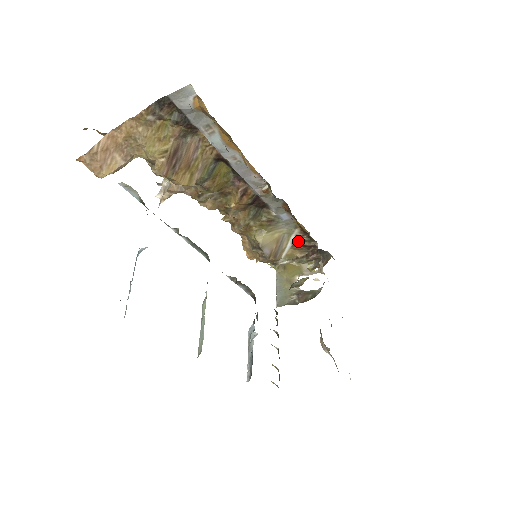
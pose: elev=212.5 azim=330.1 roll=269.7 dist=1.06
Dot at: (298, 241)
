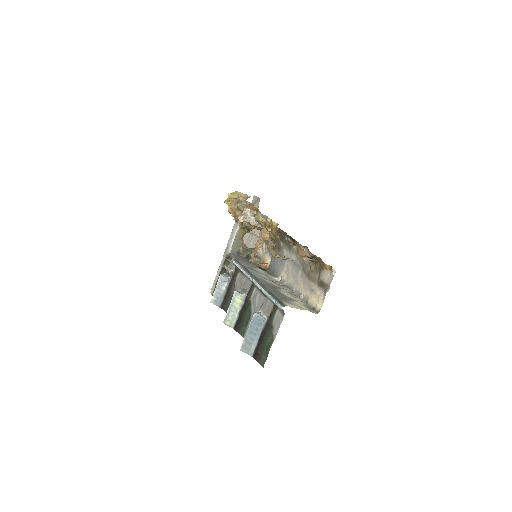
Dot at: occluded
